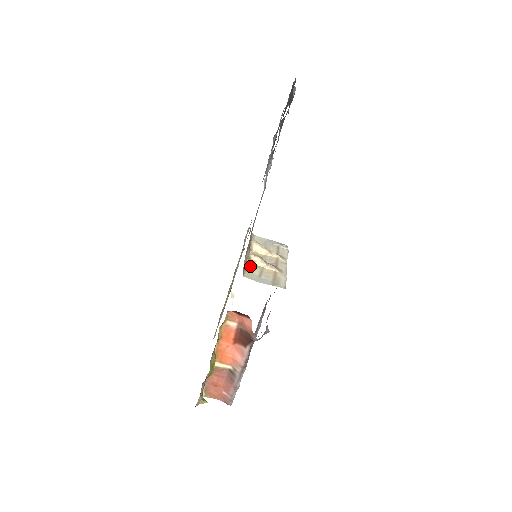
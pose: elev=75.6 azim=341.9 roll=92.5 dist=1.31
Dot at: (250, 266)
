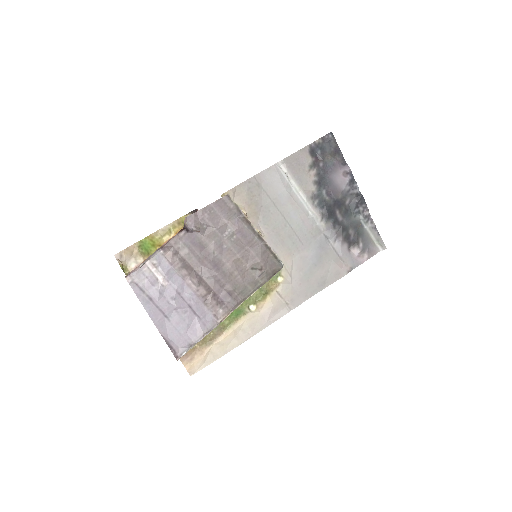
Dot at: occluded
